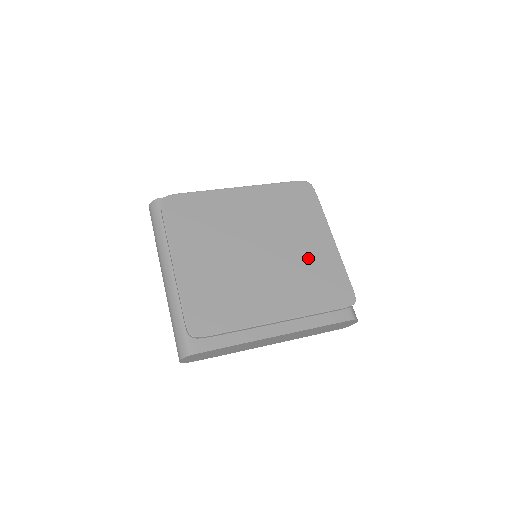
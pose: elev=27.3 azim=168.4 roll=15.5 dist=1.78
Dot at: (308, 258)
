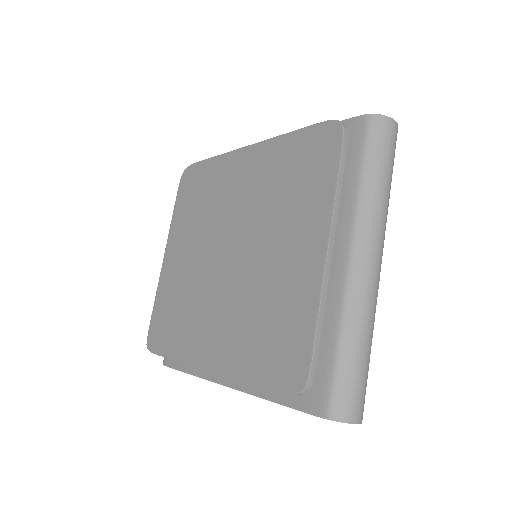
Dot at: (275, 281)
